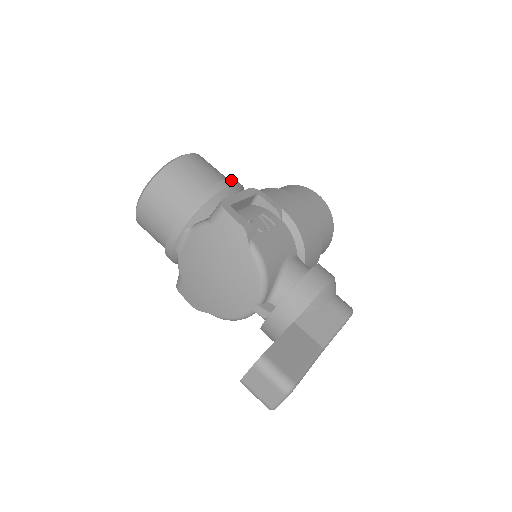
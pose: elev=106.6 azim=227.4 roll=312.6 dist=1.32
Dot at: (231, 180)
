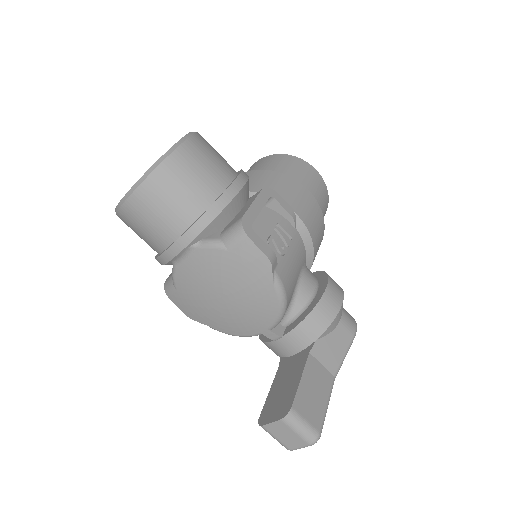
Dot at: (241, 177)
